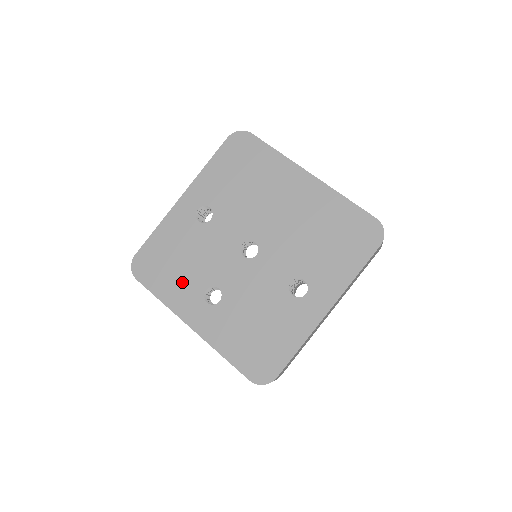
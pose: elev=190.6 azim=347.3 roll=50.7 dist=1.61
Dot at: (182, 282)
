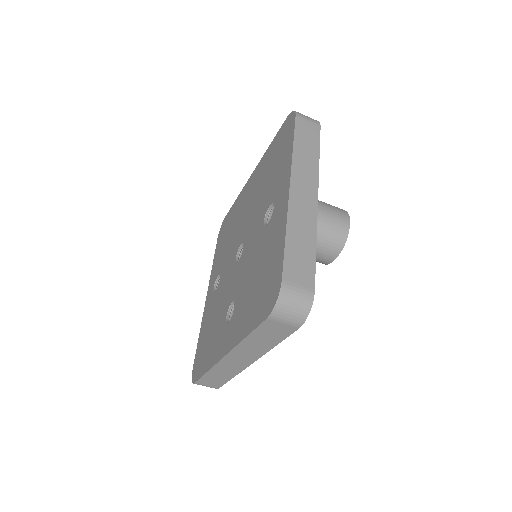
Dot at: (215, 337)
